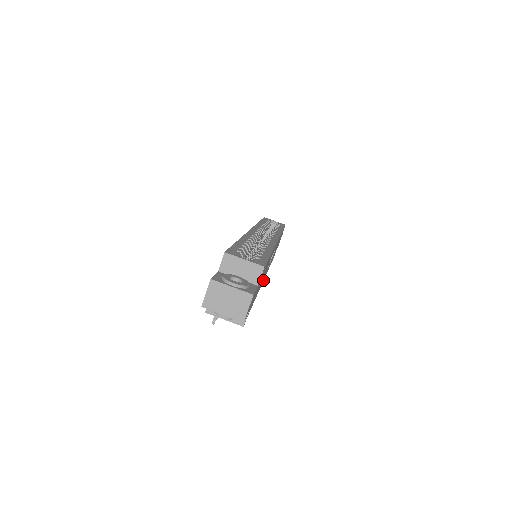
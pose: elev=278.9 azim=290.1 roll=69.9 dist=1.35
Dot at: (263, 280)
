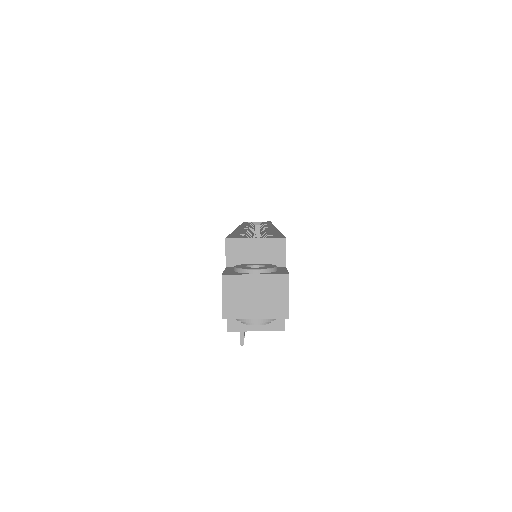
Dot at: occluded
